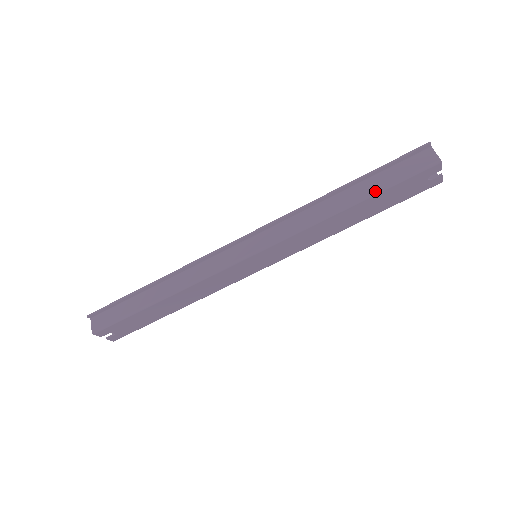
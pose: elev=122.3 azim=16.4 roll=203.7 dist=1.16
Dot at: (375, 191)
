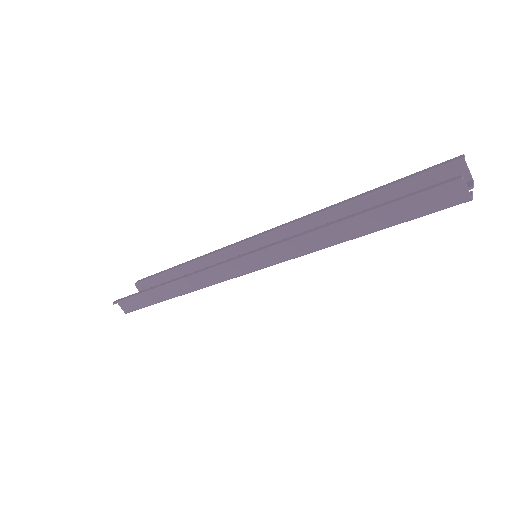
Dot at: (384, 227)
